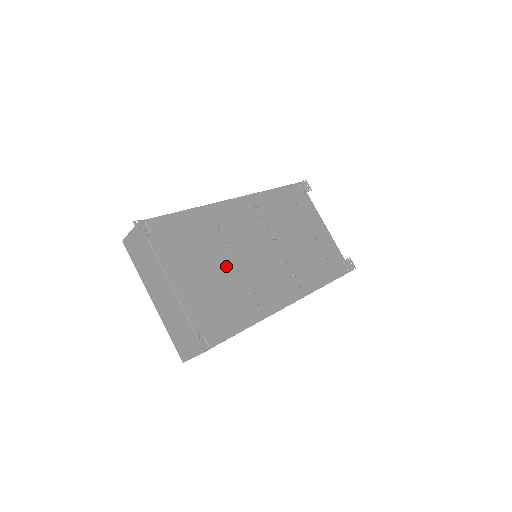
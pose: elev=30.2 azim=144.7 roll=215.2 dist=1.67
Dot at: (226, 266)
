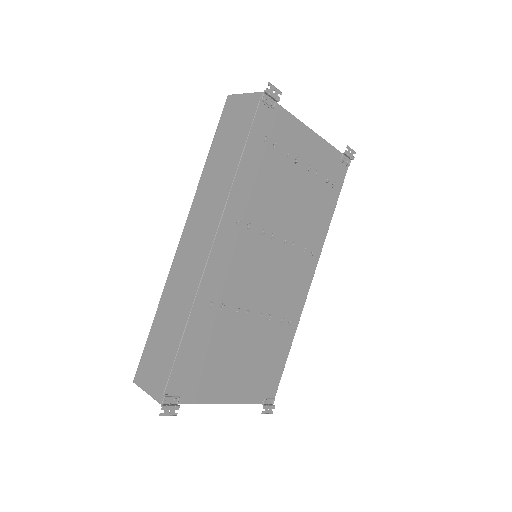
Dot at: (249, 329)
